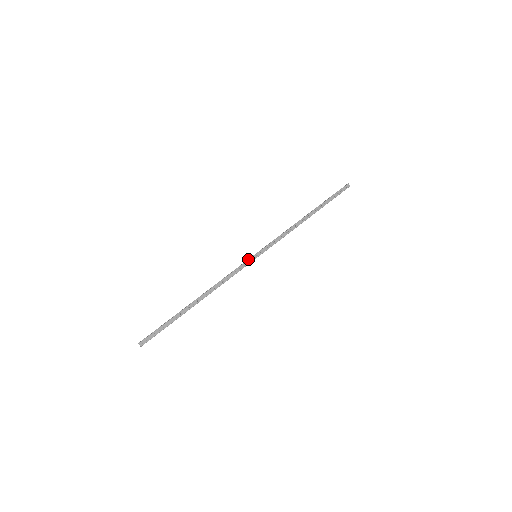
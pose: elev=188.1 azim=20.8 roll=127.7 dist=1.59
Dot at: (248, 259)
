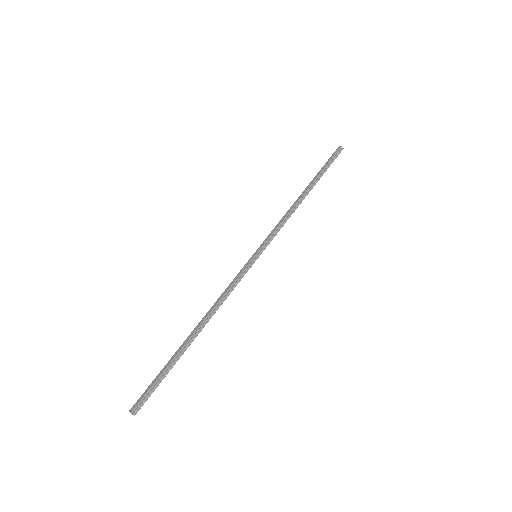
Dot at: (246, 264)
